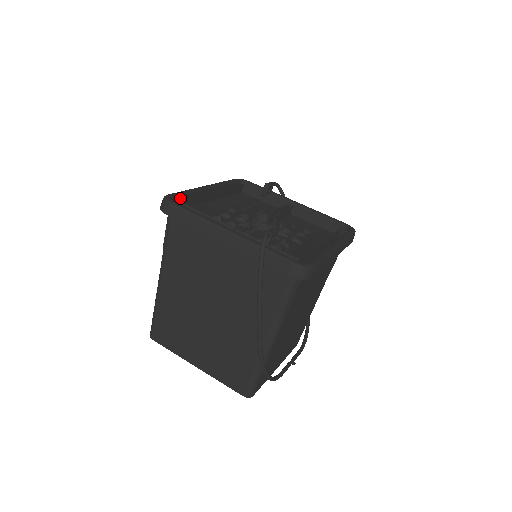
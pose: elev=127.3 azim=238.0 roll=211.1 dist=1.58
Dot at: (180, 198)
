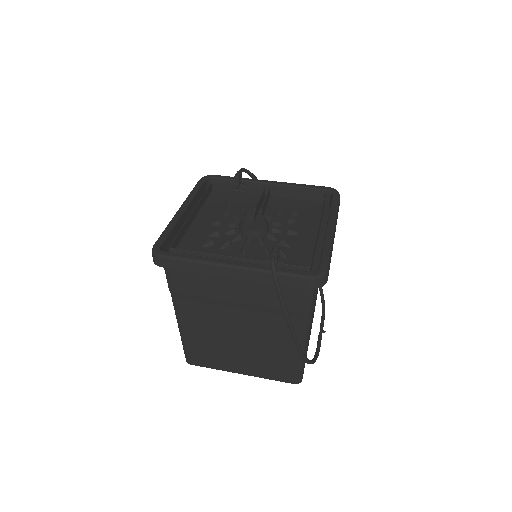
Dot at: (166, 240)
